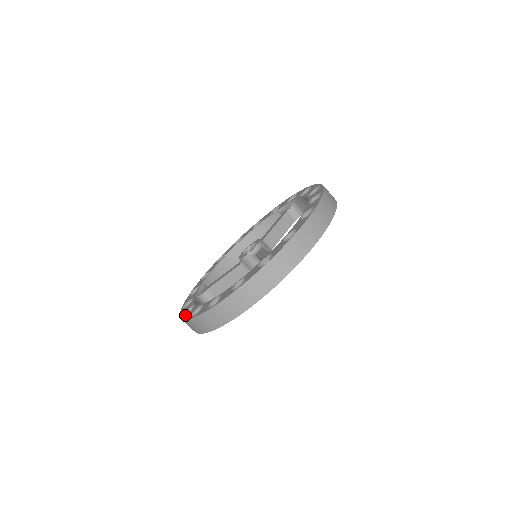
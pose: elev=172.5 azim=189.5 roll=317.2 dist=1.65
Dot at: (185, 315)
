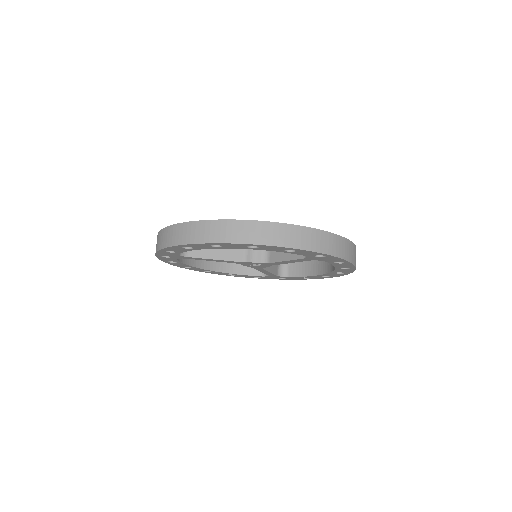
Dot at: occluded
